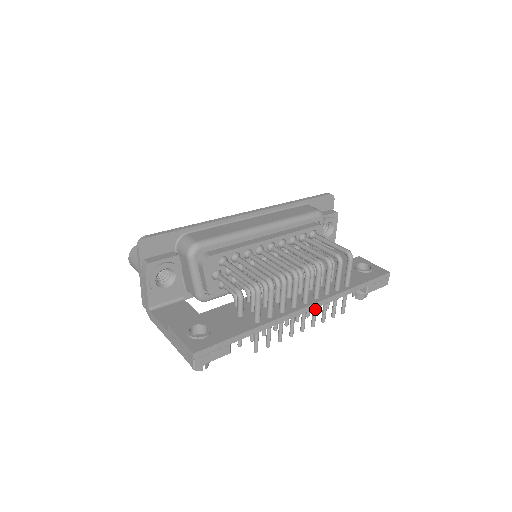
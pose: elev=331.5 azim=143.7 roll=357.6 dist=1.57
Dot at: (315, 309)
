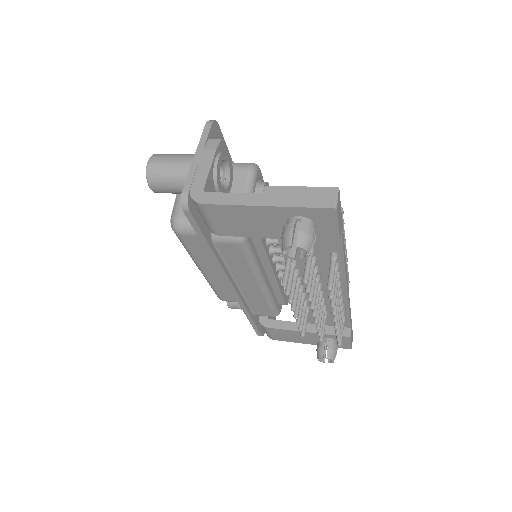
Dot at: (341, 303)
